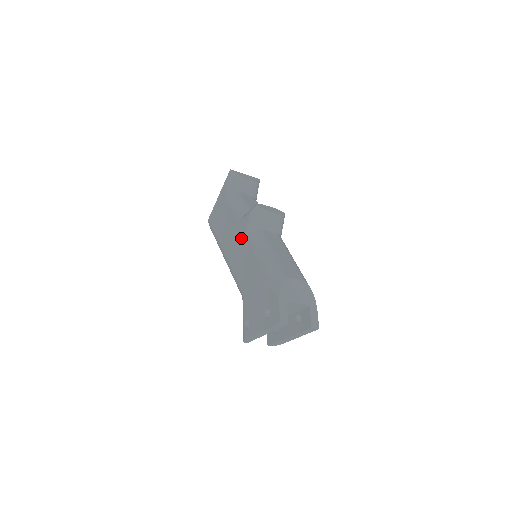
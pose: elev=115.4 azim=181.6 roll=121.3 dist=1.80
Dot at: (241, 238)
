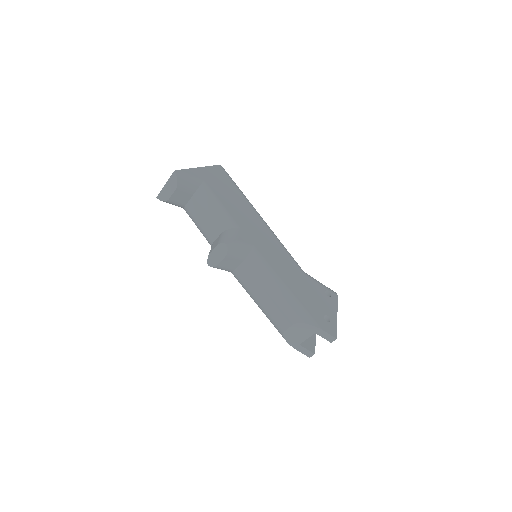
Dot at: occluded
